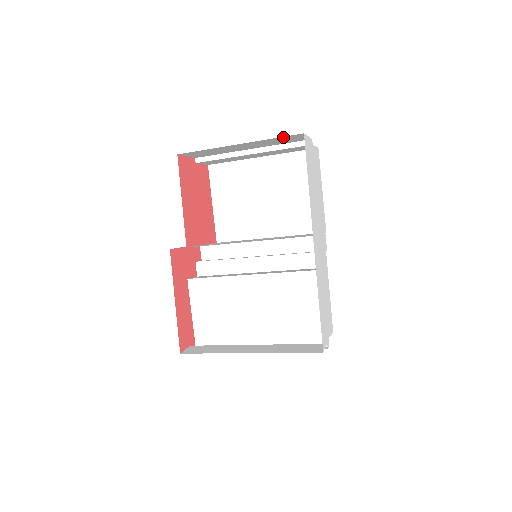
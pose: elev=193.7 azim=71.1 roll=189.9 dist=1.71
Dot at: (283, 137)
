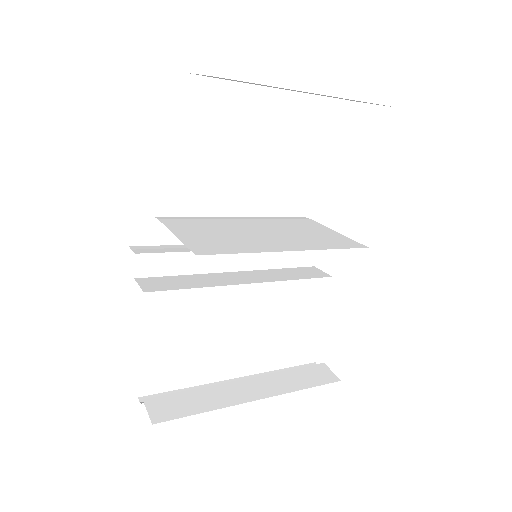
Dot at: occluded
